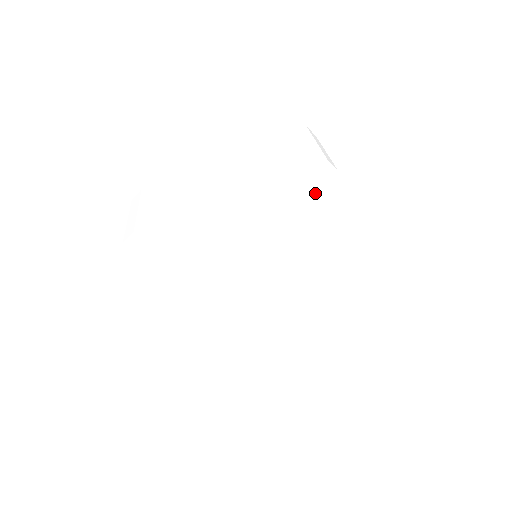
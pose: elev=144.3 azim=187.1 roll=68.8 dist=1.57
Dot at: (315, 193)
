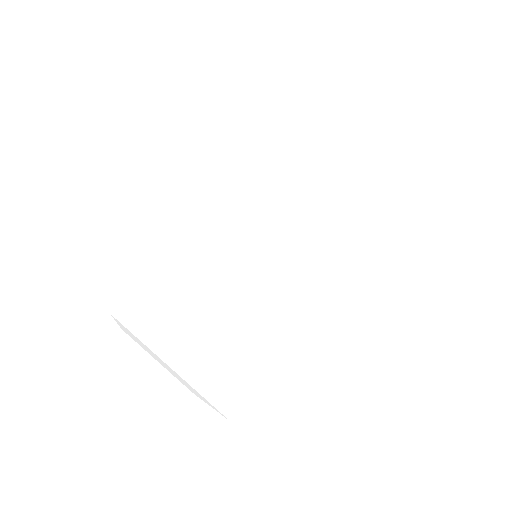
Dot at: occluded
